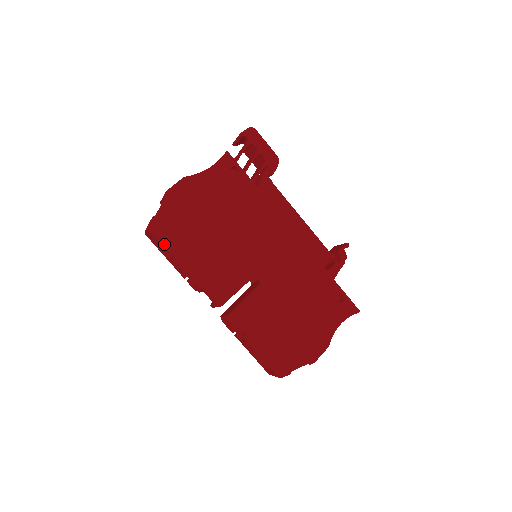
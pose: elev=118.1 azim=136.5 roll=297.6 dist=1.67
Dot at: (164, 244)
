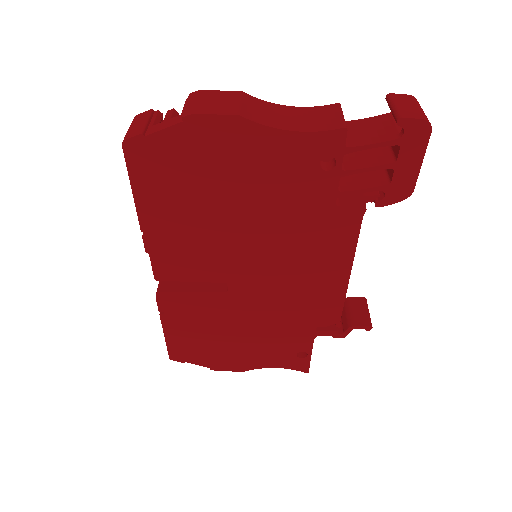
Dot at: (132, 178)
